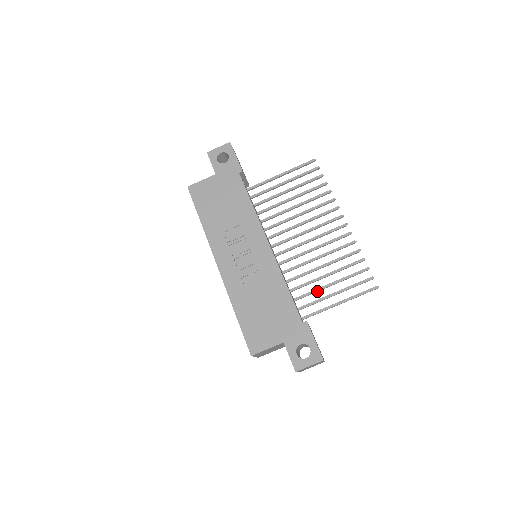
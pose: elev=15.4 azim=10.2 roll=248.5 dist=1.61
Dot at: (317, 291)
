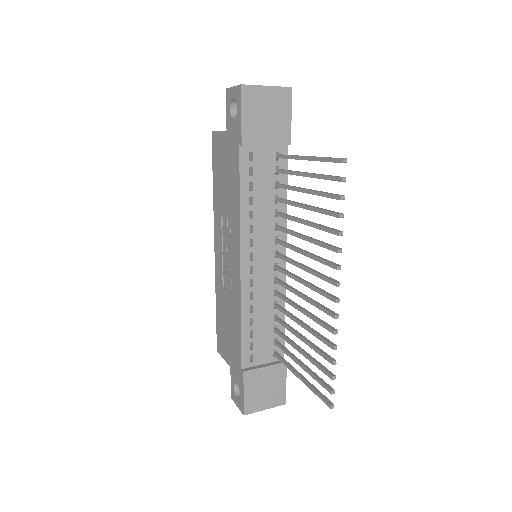
Dot at: (290, 343)
